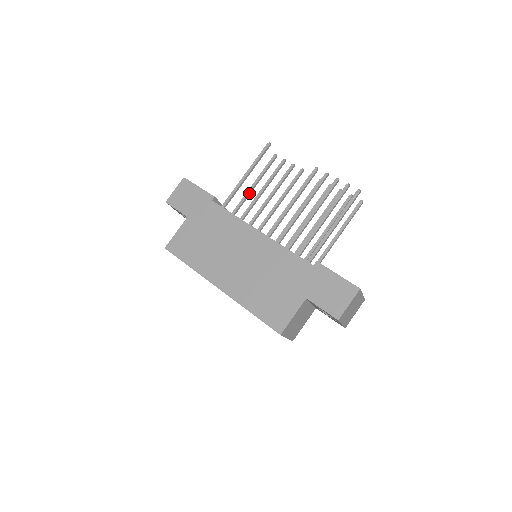
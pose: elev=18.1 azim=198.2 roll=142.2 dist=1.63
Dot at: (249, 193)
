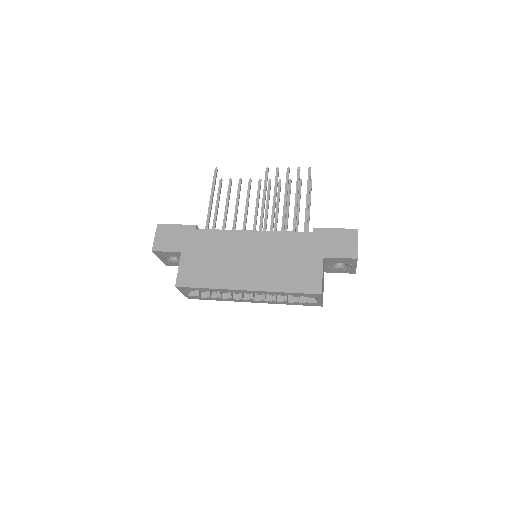
Dot at: (216, 216)
